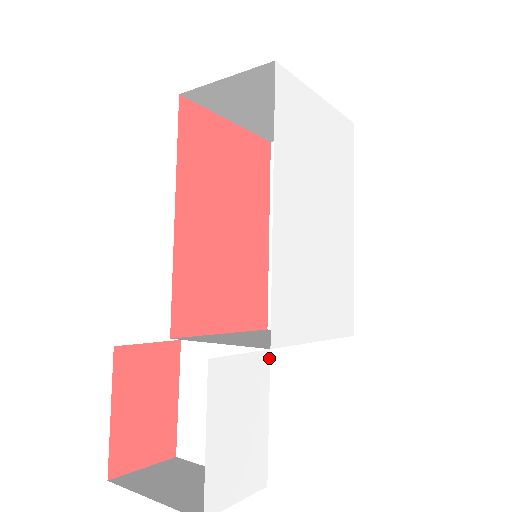
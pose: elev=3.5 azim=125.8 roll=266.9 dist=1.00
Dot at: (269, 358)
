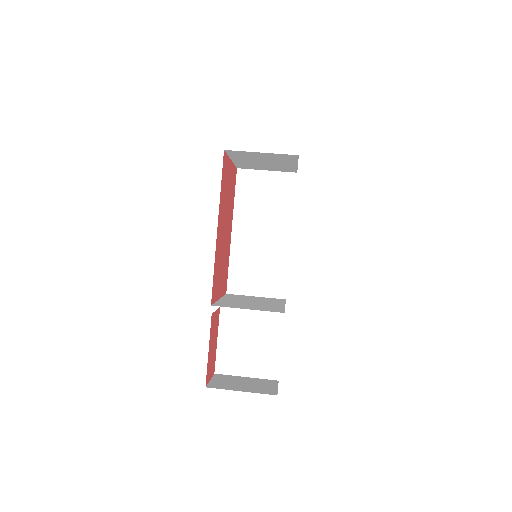
Dot at: occluded
